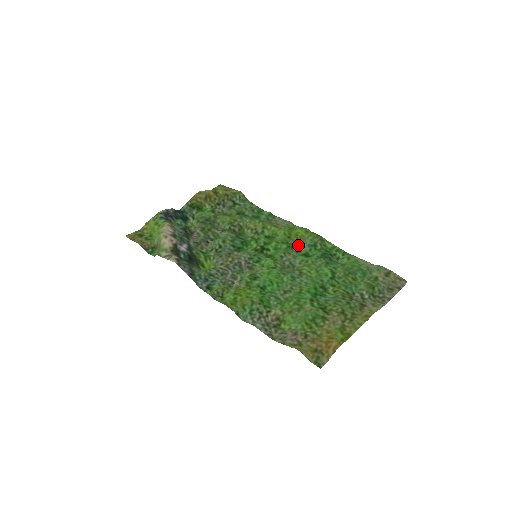
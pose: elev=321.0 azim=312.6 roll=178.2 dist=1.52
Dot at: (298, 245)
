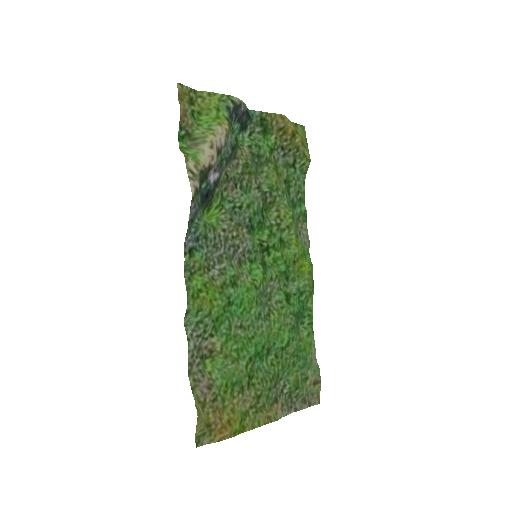
Dot at: (292, 277)
